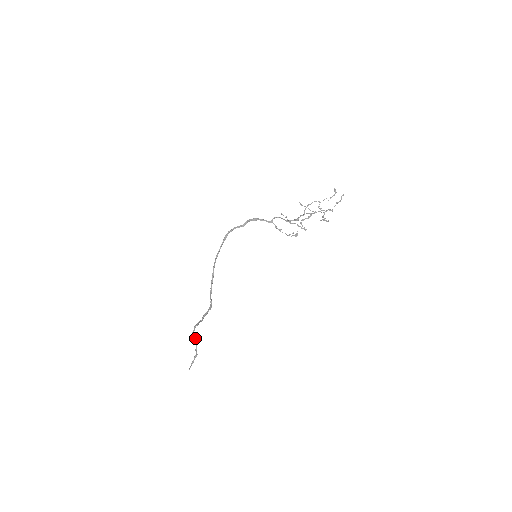
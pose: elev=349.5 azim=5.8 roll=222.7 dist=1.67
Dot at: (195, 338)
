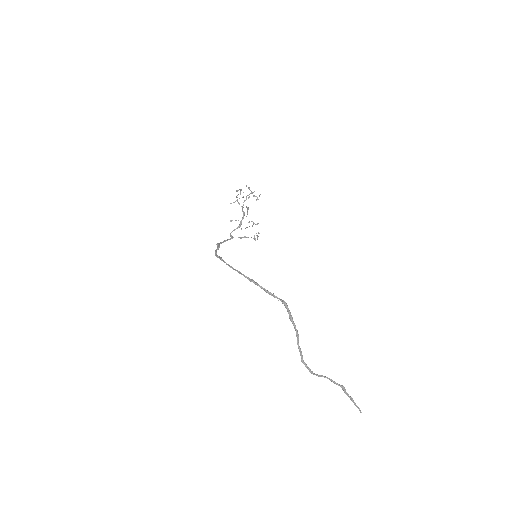
Dot at: (318, 375)
